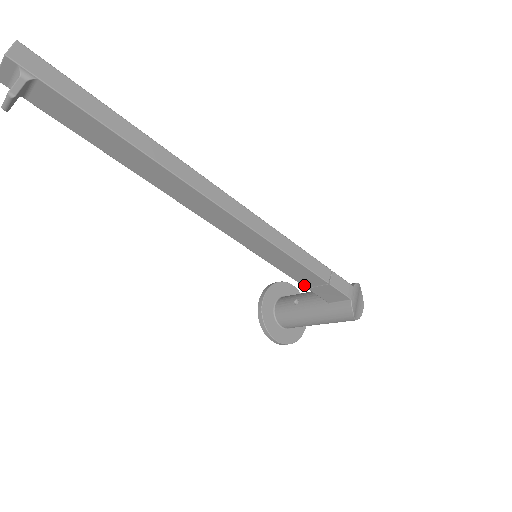
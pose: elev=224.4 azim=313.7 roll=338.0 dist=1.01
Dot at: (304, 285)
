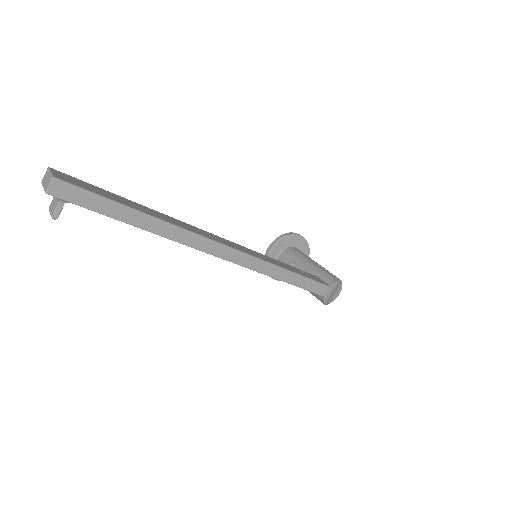
Dot at: occluded
